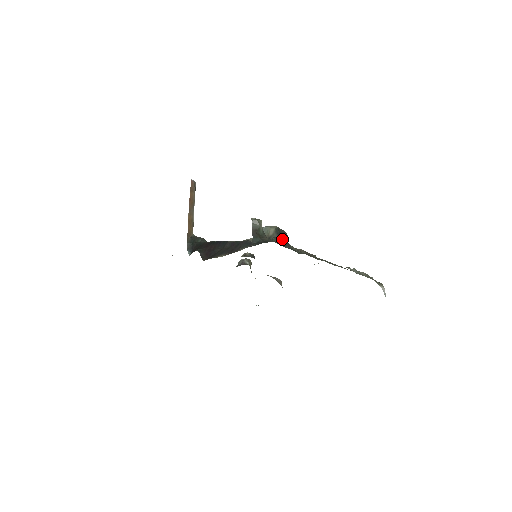
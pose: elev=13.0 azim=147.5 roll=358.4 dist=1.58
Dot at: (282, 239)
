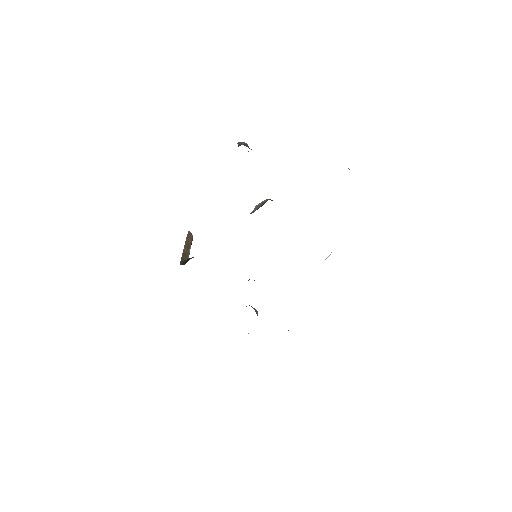
Dot at: occluded
